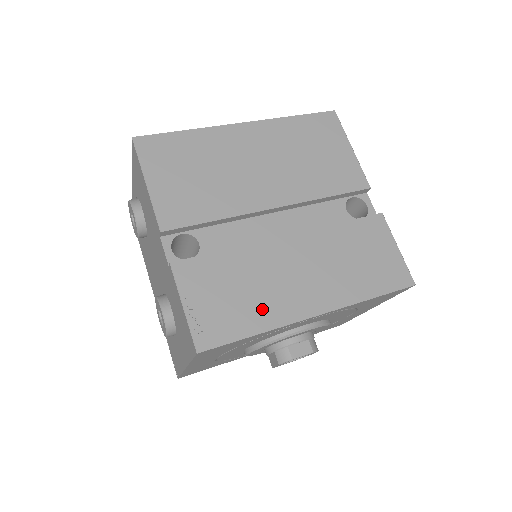
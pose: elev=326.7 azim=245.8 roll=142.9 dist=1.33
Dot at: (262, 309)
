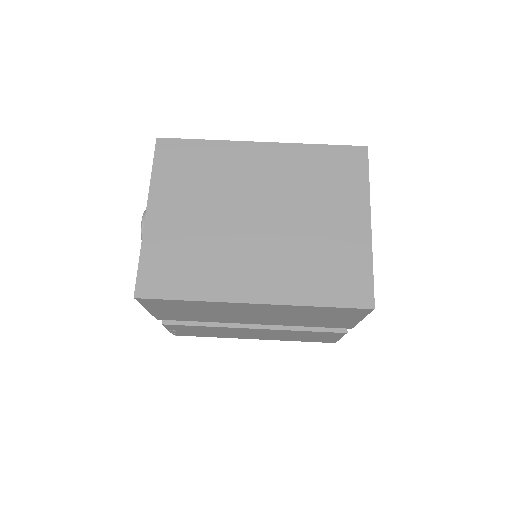
Dot at: (219, 335)
